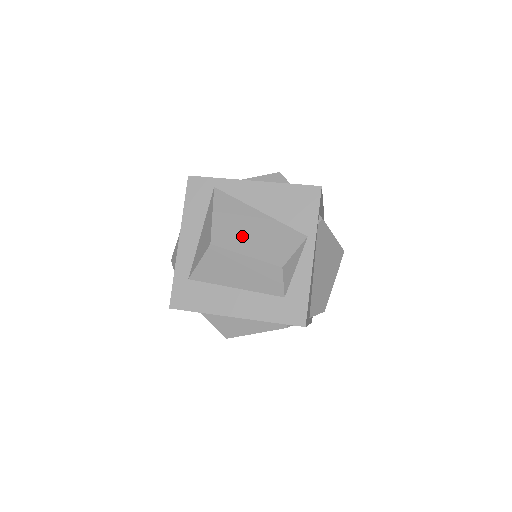
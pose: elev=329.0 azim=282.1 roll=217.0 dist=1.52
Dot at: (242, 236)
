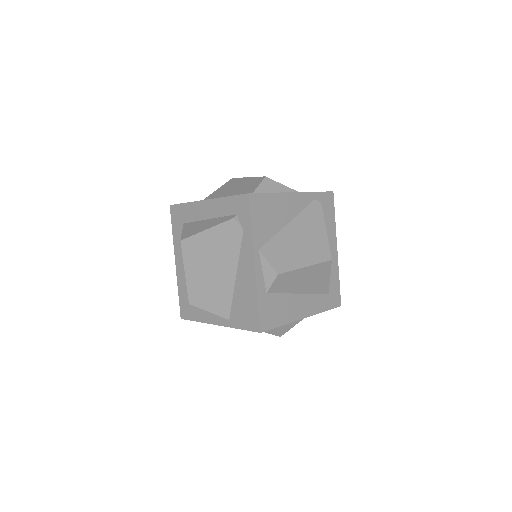
Dot at: occluded
